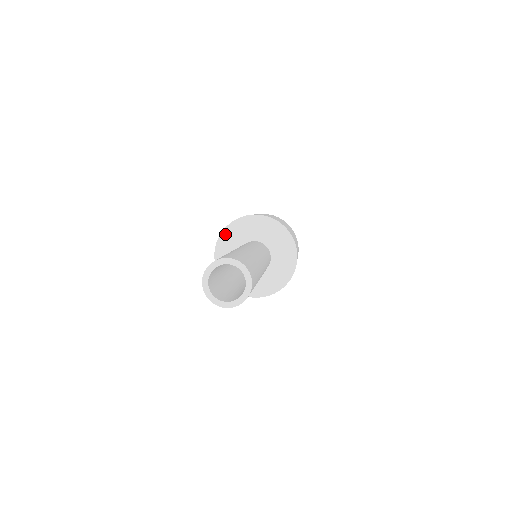
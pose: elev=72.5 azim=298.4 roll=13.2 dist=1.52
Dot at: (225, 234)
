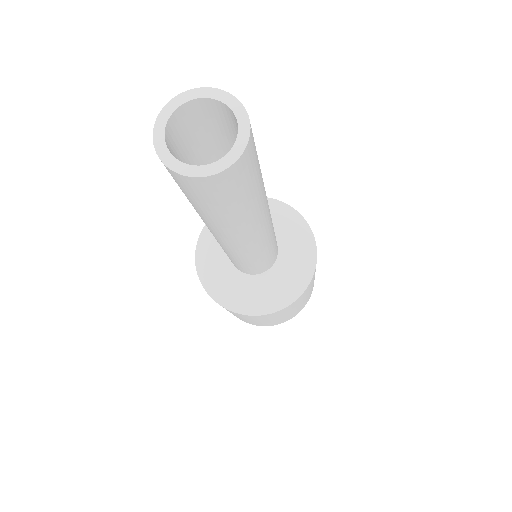
Dot at: (202, 269)
